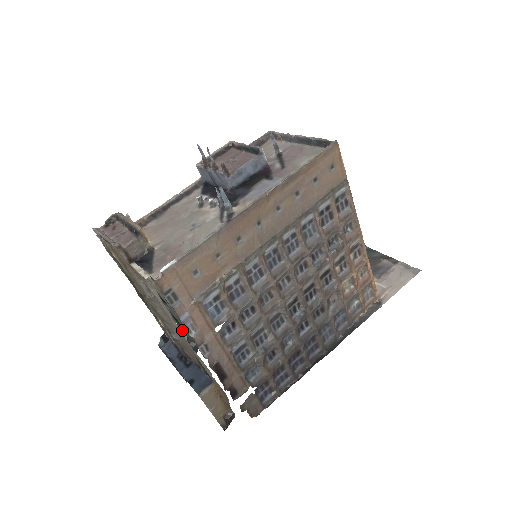
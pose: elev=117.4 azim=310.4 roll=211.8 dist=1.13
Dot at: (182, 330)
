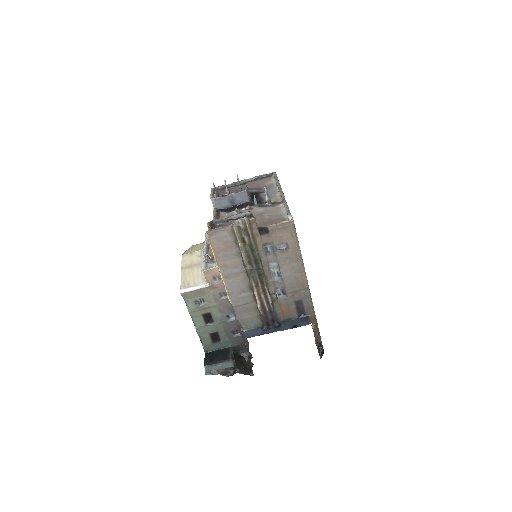
Dot at: (303, 263)
